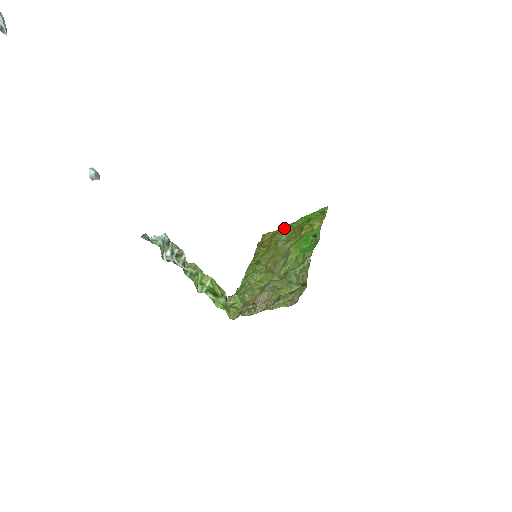
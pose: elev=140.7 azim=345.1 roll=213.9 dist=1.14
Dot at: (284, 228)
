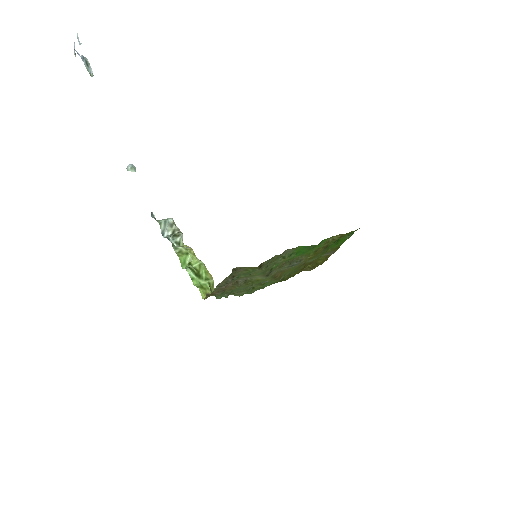
Dot at: (324, 255)
